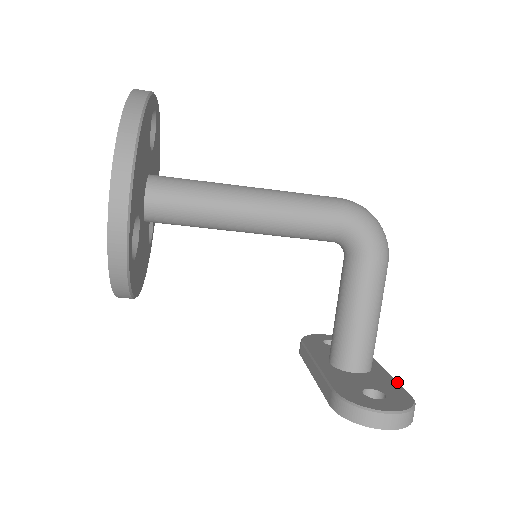
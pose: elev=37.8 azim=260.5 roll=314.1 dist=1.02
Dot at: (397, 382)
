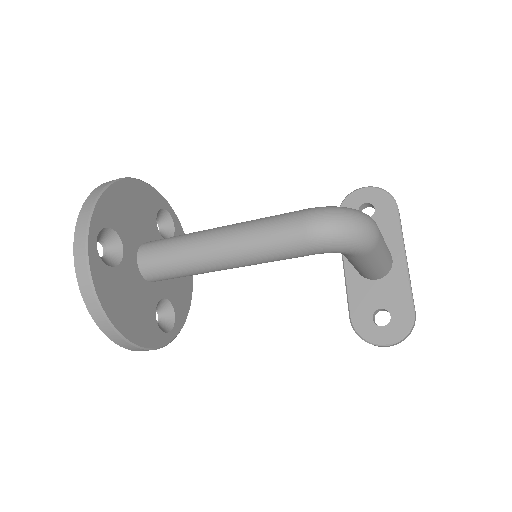
Dot at: (409, 289)
